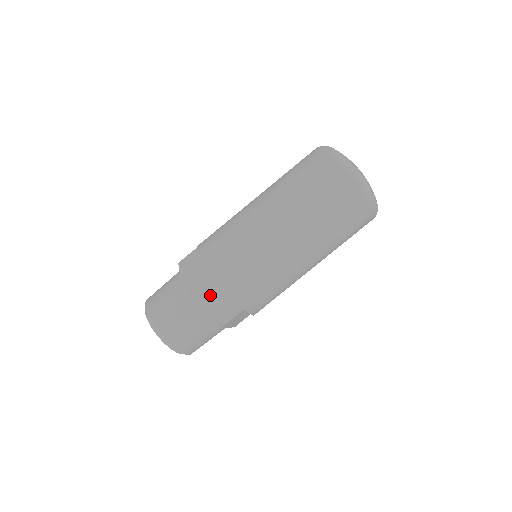
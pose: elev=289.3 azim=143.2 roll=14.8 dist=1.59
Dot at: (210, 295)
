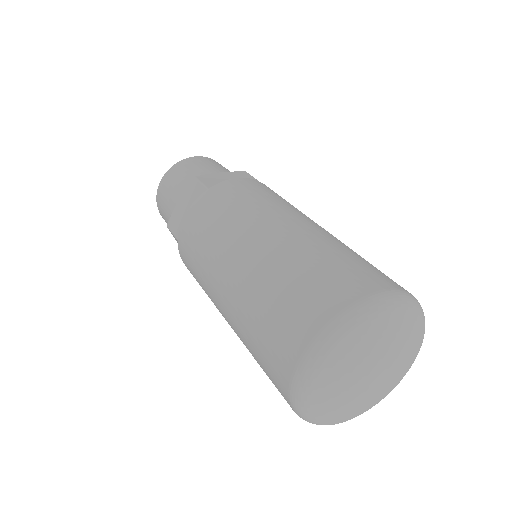
Dot at: occluded
